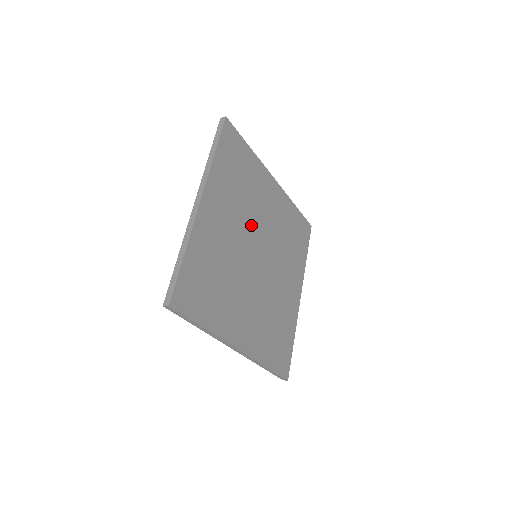
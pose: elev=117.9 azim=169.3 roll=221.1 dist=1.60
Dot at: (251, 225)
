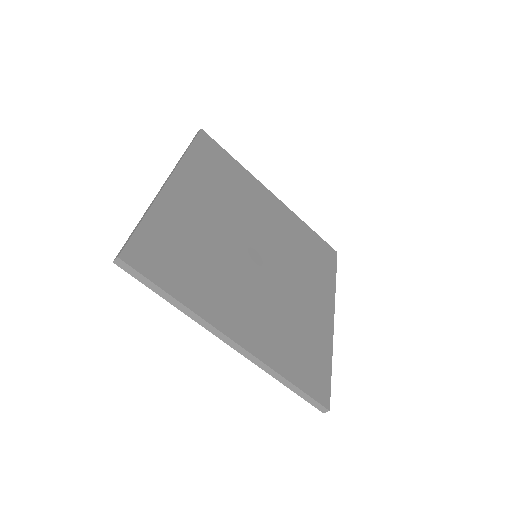
Dot at: (233, 255)
